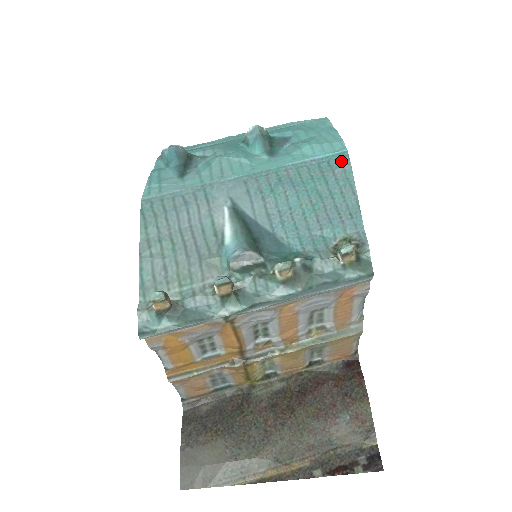
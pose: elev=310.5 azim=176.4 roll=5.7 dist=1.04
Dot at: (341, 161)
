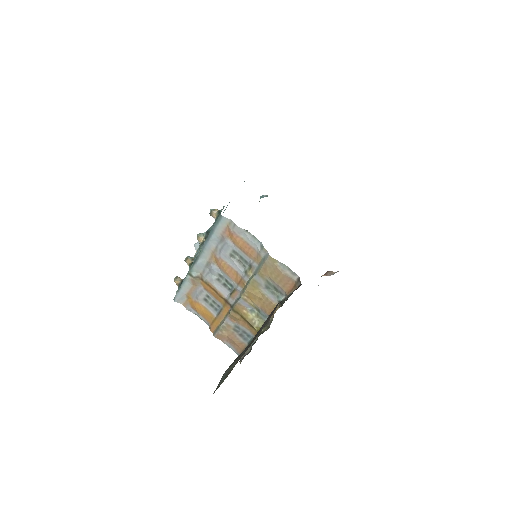
Dot at: occluded
